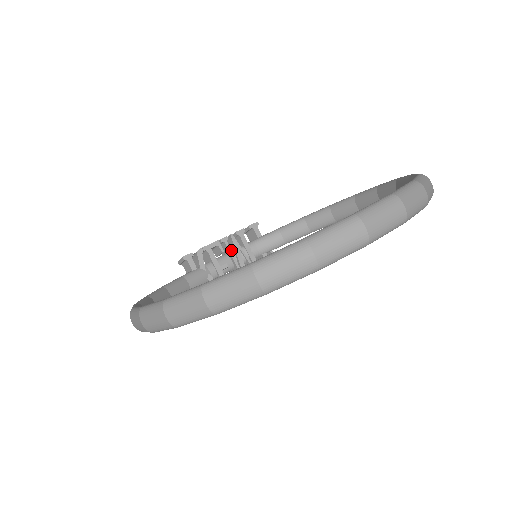
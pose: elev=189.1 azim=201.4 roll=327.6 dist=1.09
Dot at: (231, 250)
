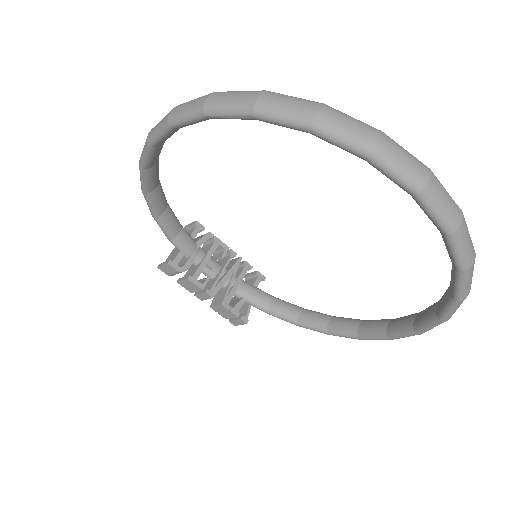
Dot at: (226, 268)
